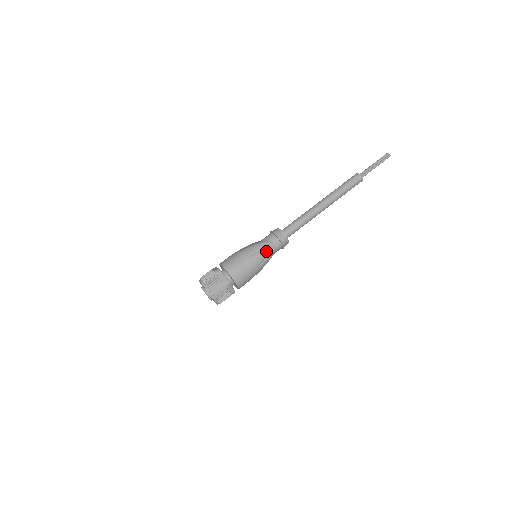
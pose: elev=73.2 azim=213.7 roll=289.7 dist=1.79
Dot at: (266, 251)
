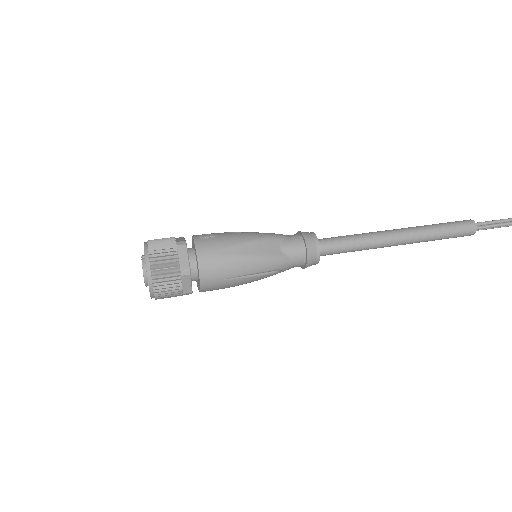
Dot at: (276, 273)
